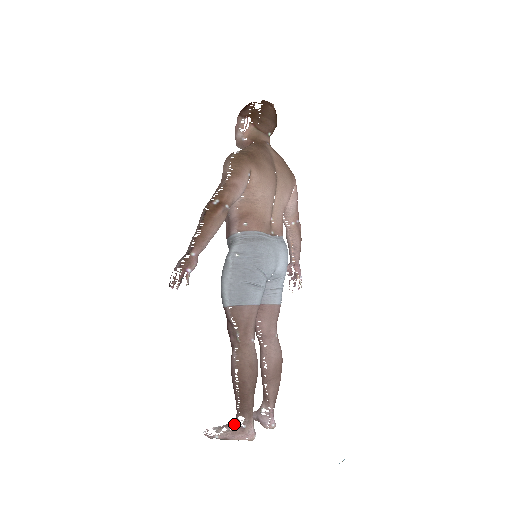
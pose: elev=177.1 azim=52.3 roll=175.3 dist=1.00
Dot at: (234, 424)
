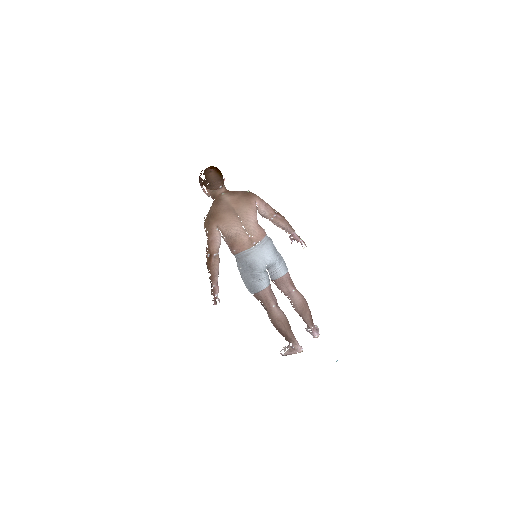
Dot at: (289, 346)
